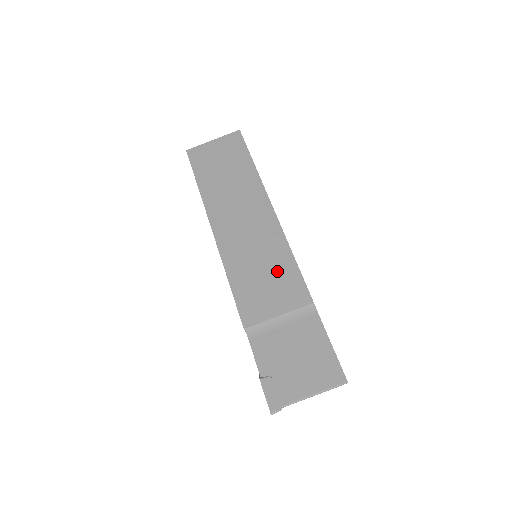
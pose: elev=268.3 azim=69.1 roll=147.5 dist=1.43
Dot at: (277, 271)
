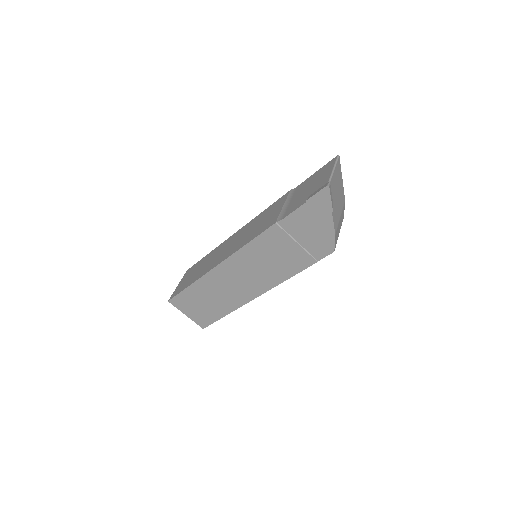
Dot at: (262, 217)
